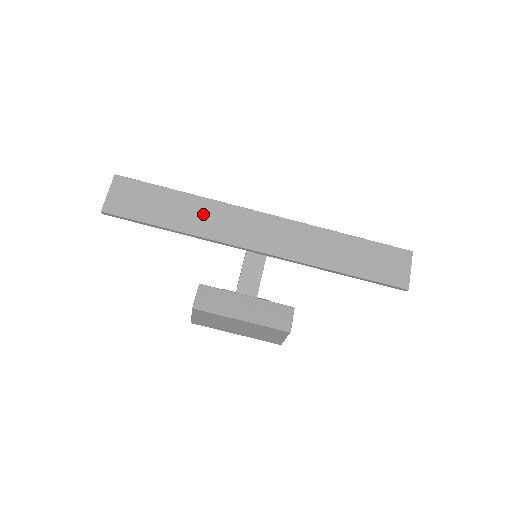
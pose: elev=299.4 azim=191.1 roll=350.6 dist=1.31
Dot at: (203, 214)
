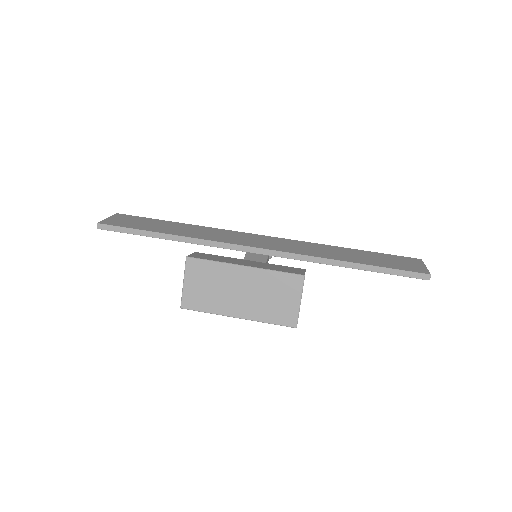
Dot at: (200, 231)
